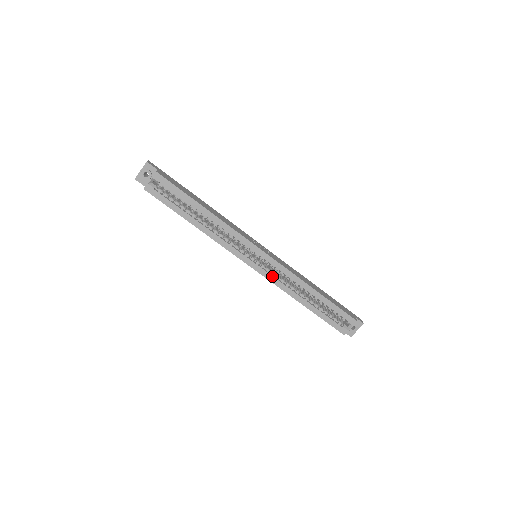
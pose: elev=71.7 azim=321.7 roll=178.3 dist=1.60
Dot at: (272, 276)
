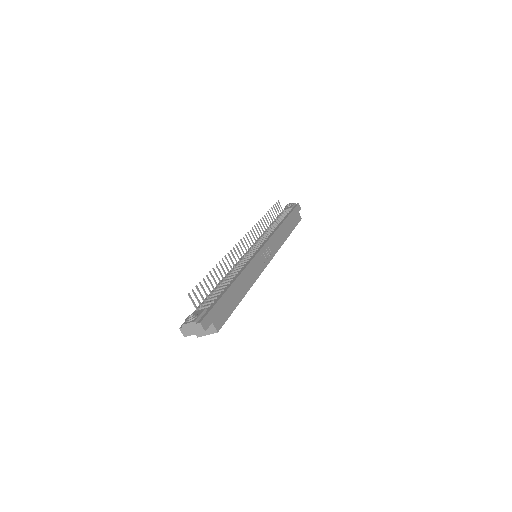
Dot at: occluded
